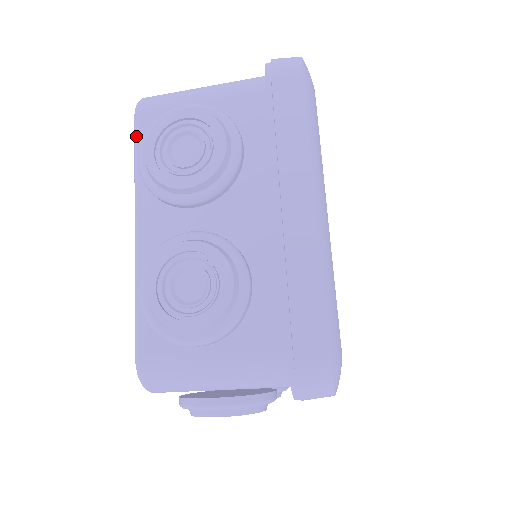
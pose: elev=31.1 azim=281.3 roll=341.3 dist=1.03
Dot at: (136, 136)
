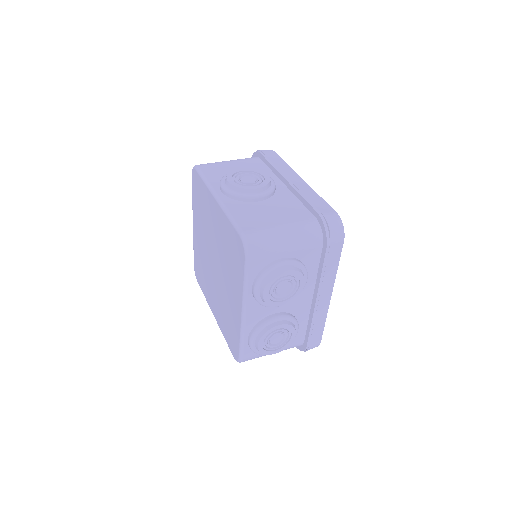
Dot at: (248, 272)
